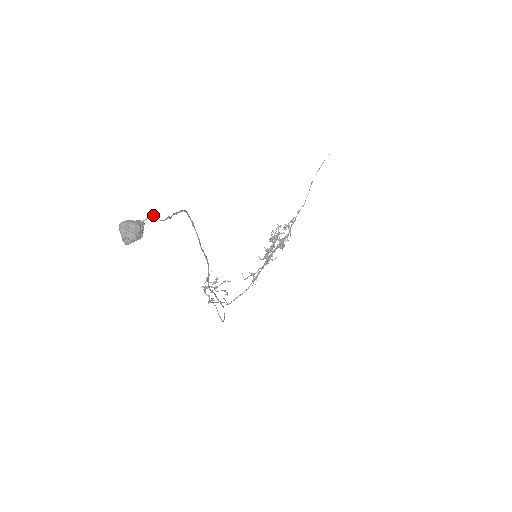
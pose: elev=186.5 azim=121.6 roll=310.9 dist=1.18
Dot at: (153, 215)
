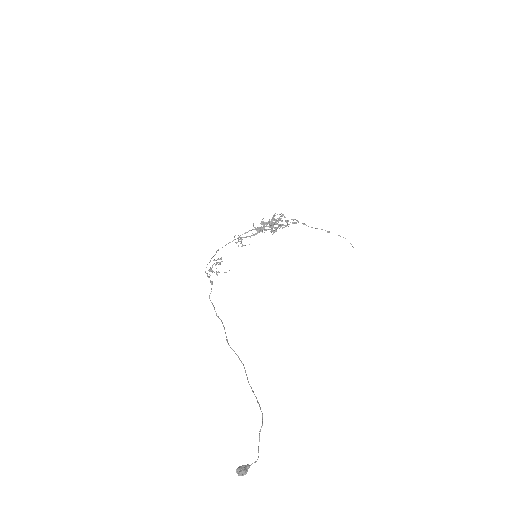
Dot at: occluded
